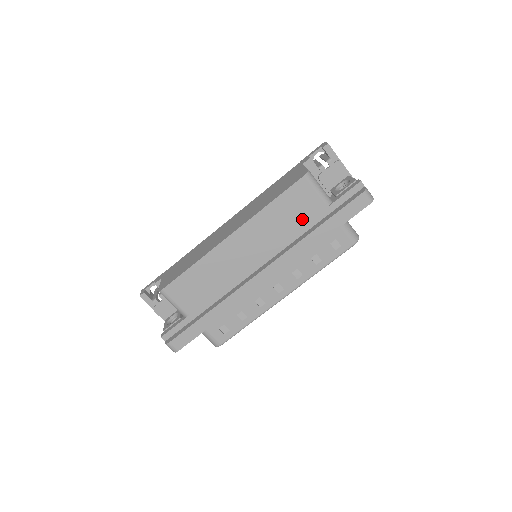
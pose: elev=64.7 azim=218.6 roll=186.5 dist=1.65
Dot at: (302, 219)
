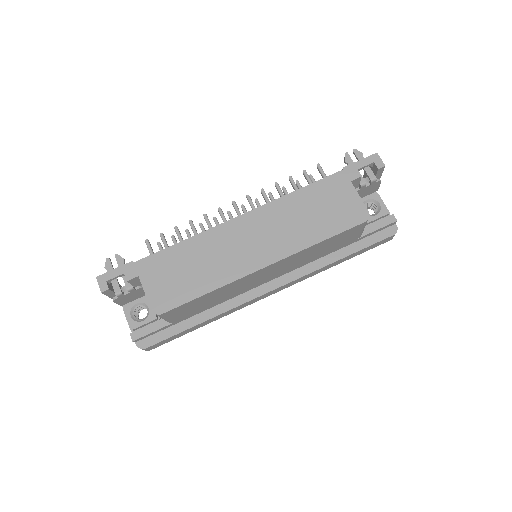
Dot at: (332, 248)
